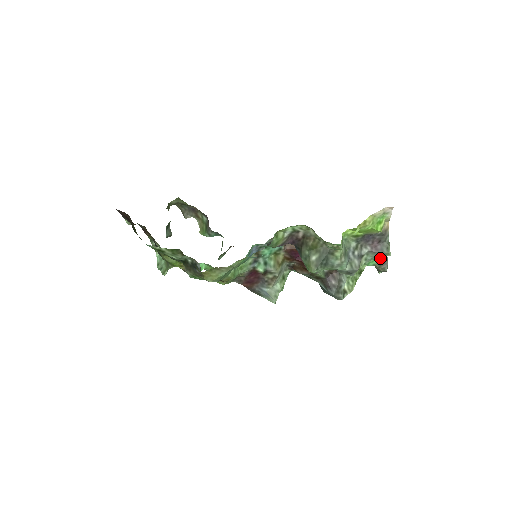
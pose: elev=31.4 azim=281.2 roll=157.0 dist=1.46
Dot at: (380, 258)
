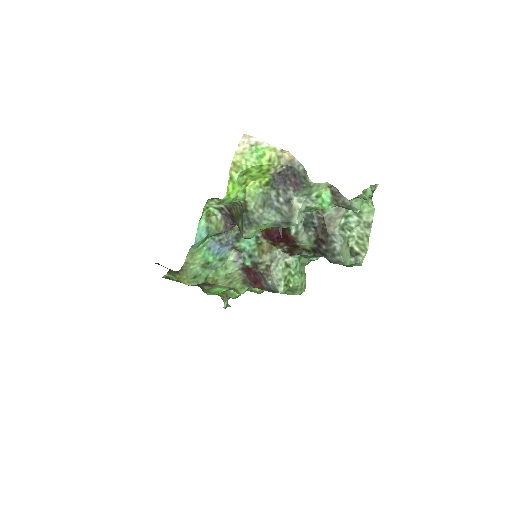
Dot at: (330, 194)
